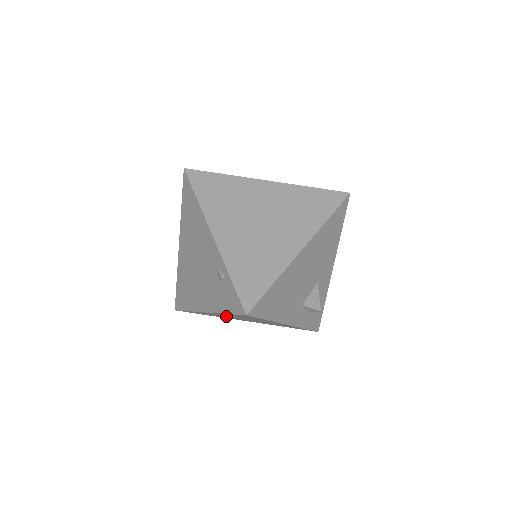
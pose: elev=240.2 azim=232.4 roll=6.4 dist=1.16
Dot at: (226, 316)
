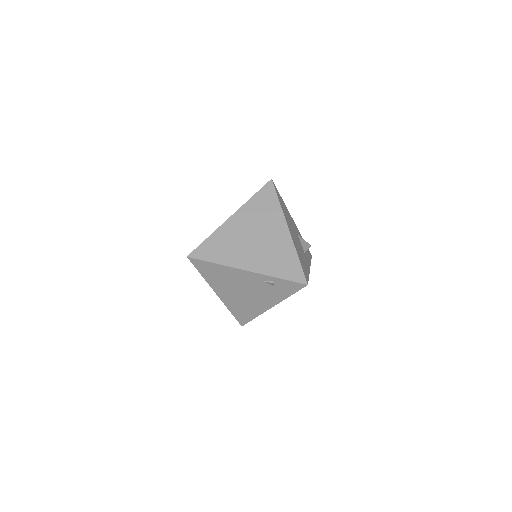
Dot at: occluded
